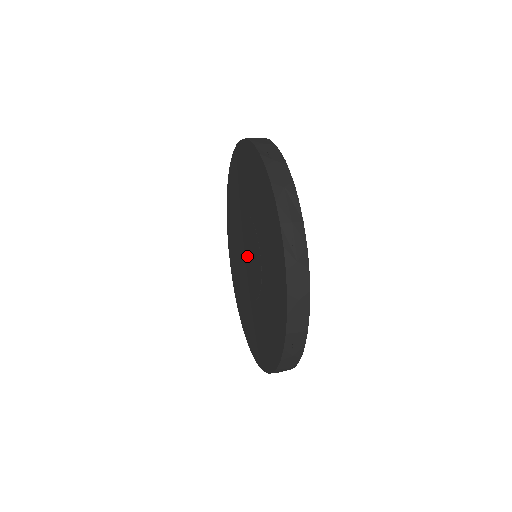
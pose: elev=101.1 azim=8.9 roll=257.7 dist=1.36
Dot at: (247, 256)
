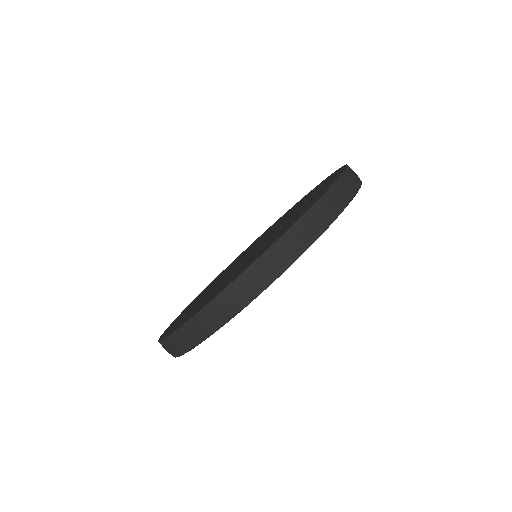
Dot at: (251, 250)
